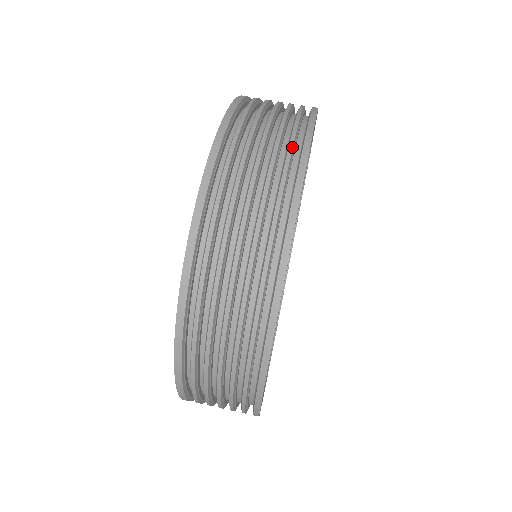
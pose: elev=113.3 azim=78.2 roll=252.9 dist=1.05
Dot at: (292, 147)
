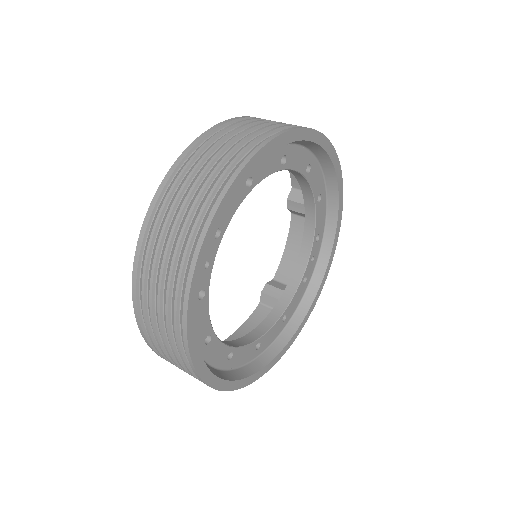
Dot at: (258, 139)
